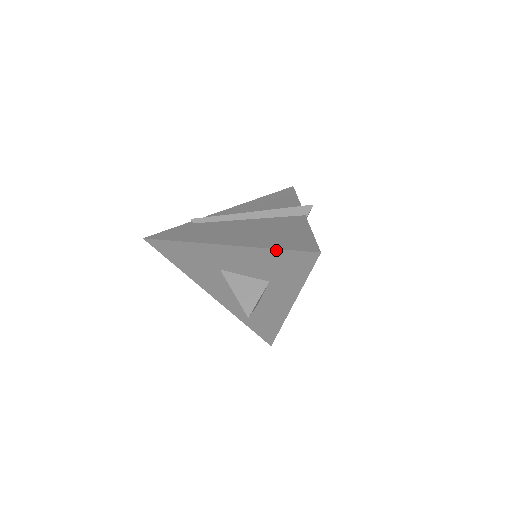
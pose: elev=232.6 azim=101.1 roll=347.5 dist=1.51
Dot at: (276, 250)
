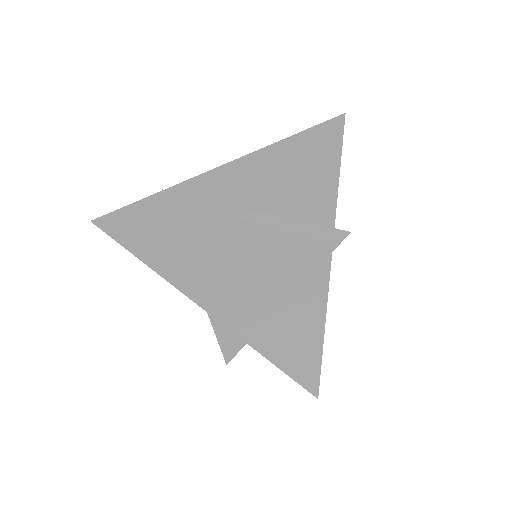
Dot at: (259, 352)
